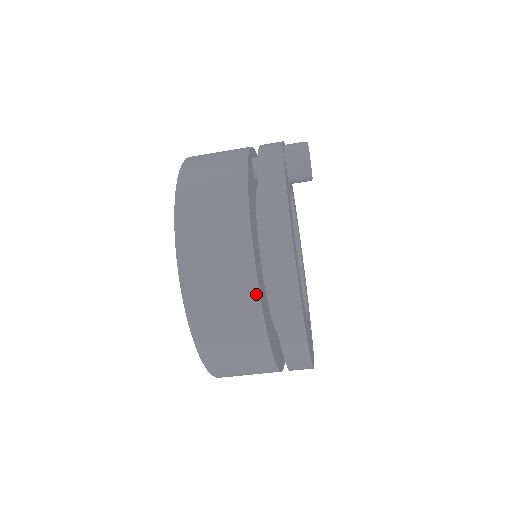
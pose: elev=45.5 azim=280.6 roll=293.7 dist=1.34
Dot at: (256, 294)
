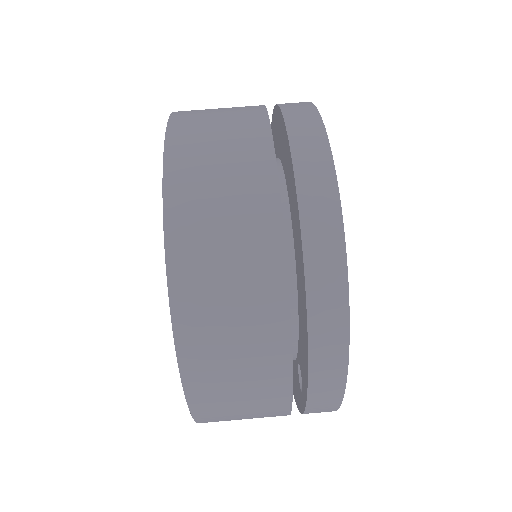
Dot at: (268, 140)
